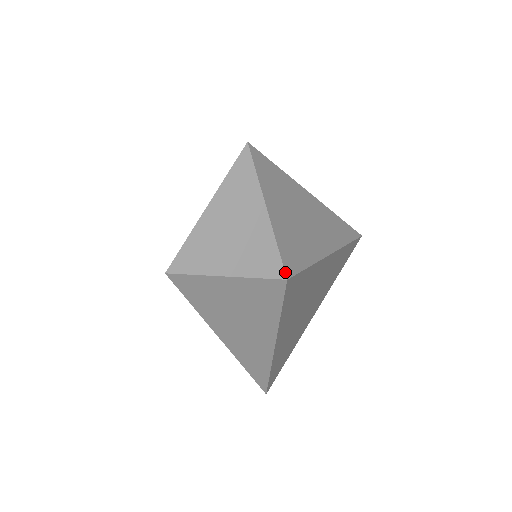
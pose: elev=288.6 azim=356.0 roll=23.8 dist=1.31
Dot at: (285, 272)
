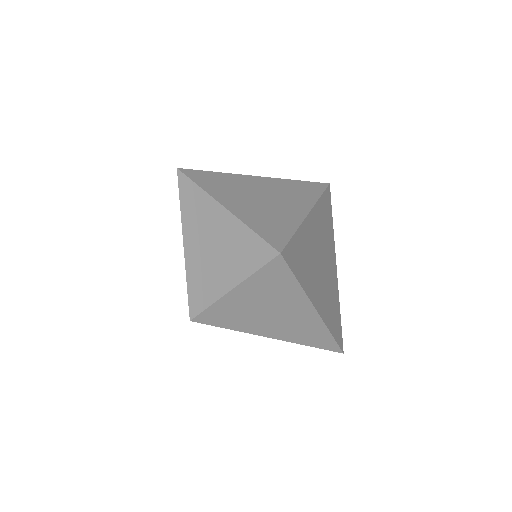
Dot at: (275, 249)
